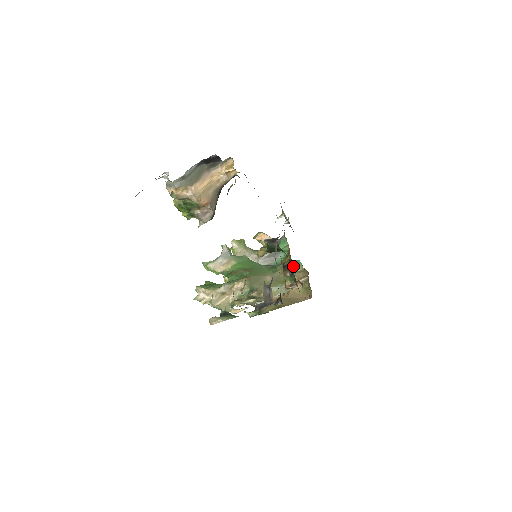
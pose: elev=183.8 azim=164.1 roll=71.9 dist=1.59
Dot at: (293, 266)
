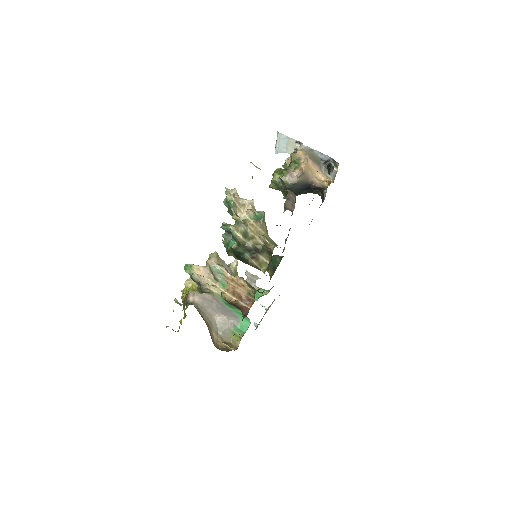
Dot at: (263, 291)
